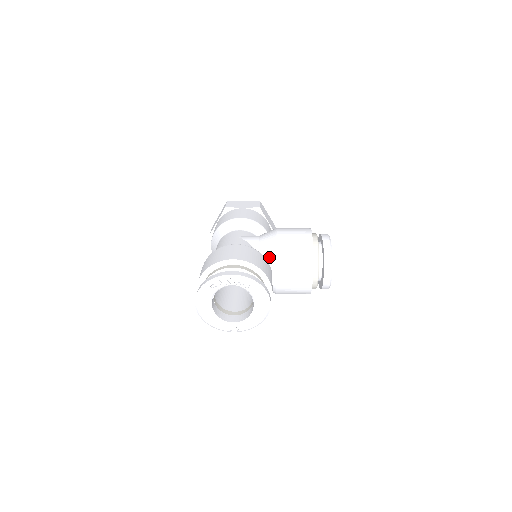
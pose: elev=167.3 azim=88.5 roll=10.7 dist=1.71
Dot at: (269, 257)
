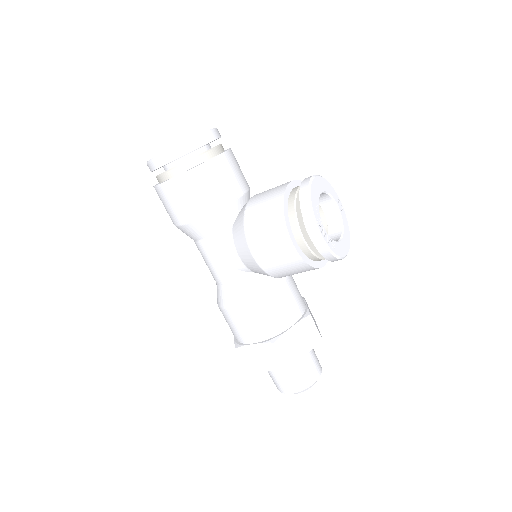
Dot at: occluded
